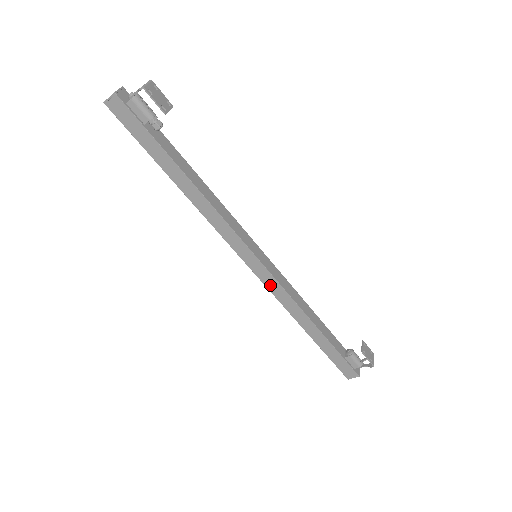
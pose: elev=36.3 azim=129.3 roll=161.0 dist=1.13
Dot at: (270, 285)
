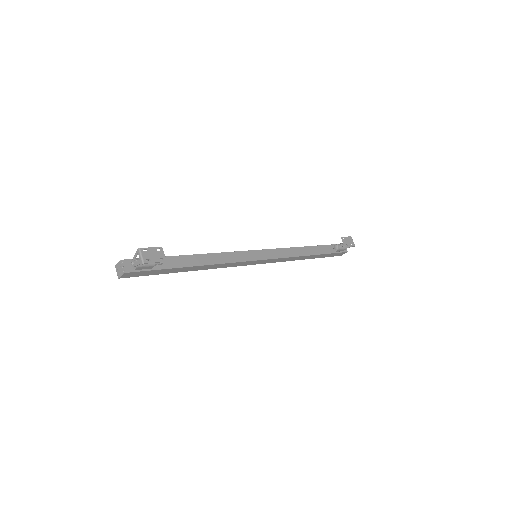
Dot at: (273, 261)
